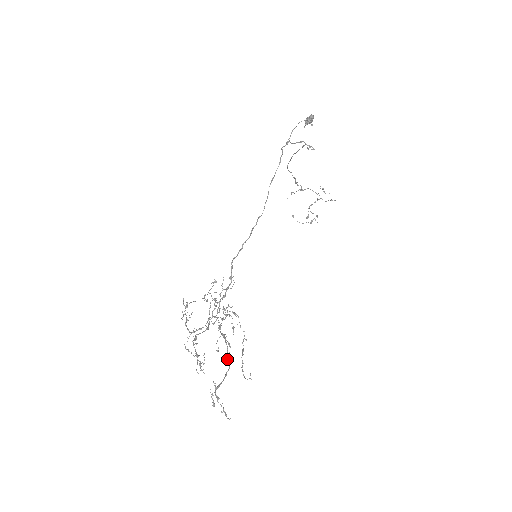
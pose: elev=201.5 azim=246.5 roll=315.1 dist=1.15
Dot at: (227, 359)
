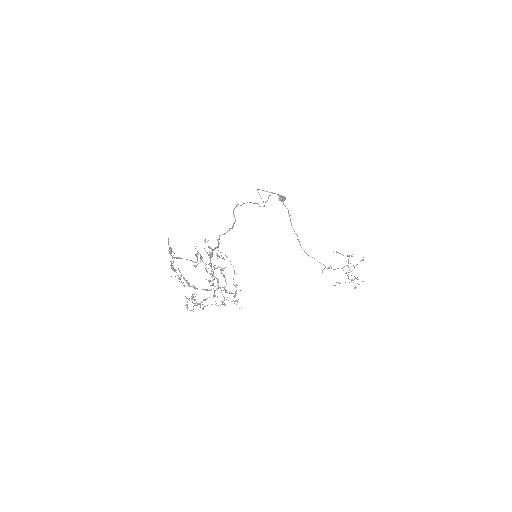
Dot at: (196, 256)
